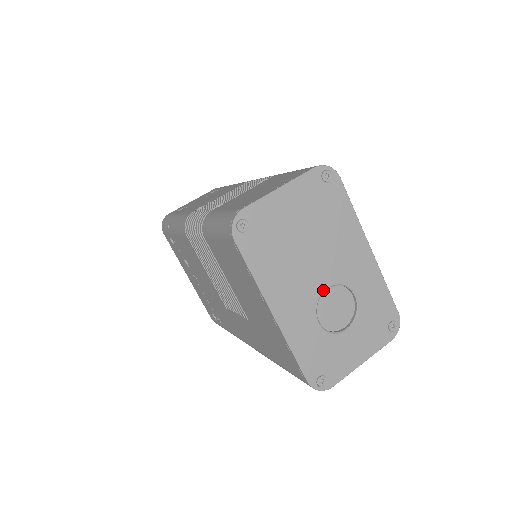
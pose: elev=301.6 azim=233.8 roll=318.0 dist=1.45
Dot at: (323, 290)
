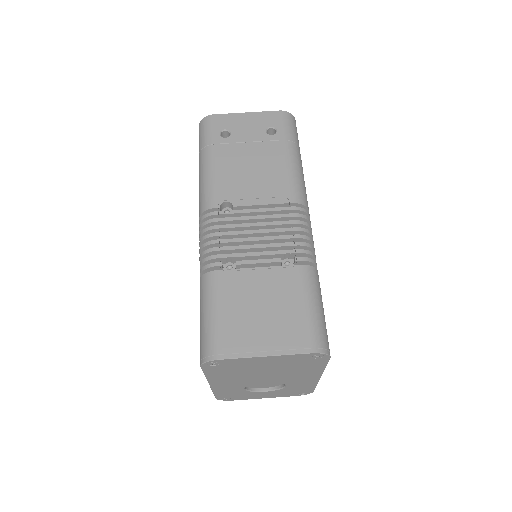
Dot at: occluded
